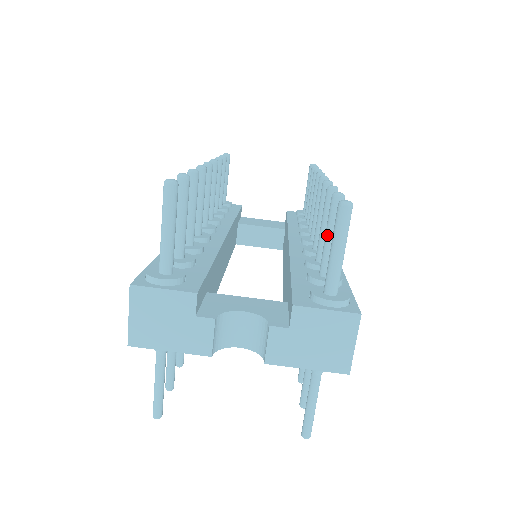
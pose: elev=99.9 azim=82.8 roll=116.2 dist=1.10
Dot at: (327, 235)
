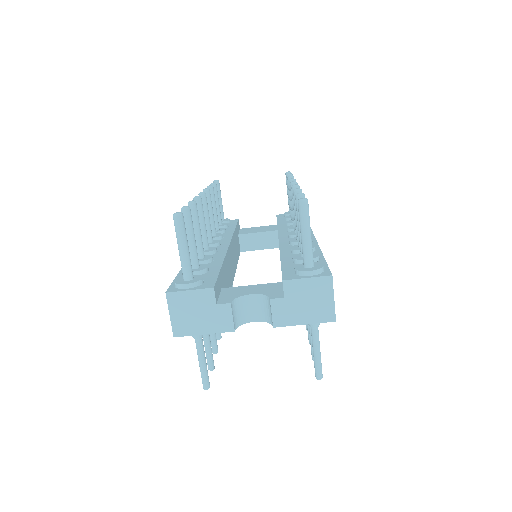
Dot at: (299, 226)
